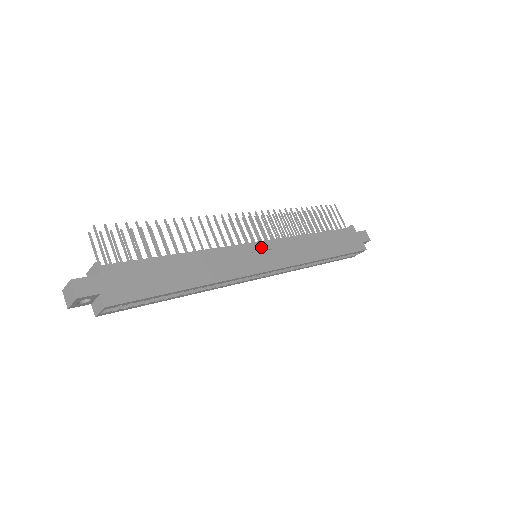
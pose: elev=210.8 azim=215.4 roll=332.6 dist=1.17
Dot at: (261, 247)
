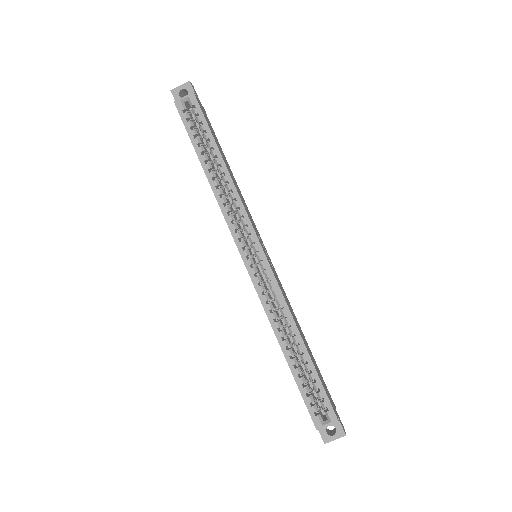
Dot at: occluded
